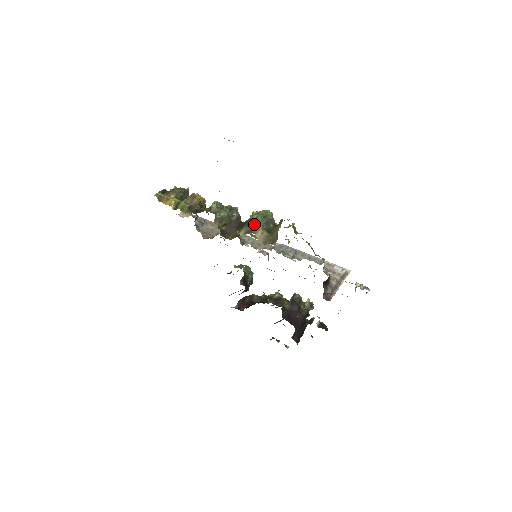
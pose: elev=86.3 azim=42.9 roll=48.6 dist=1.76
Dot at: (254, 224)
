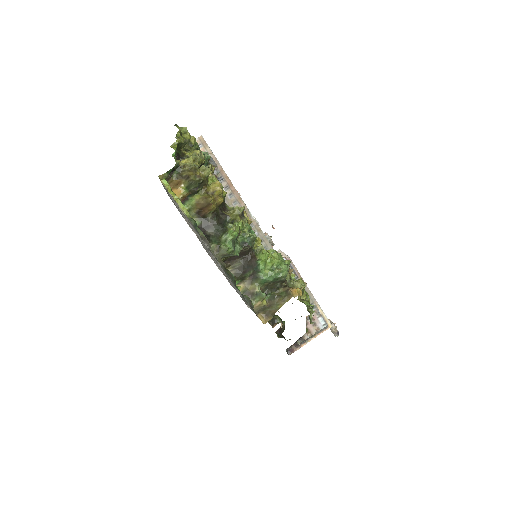
Dot at: (257, 292)
